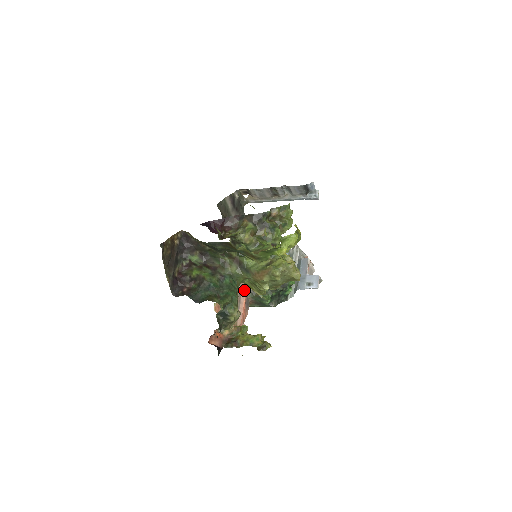
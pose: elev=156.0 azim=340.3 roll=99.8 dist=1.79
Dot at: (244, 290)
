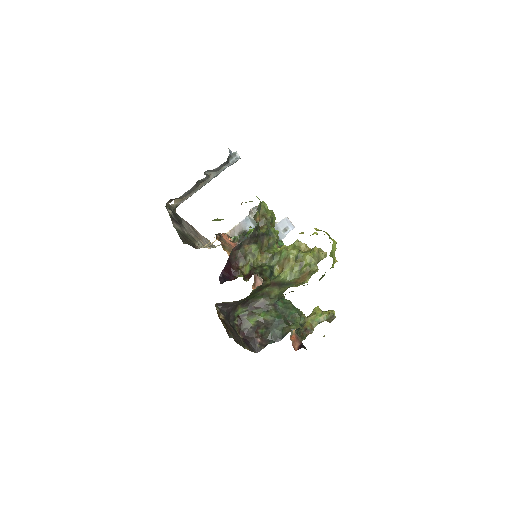
Dot at: occluded
